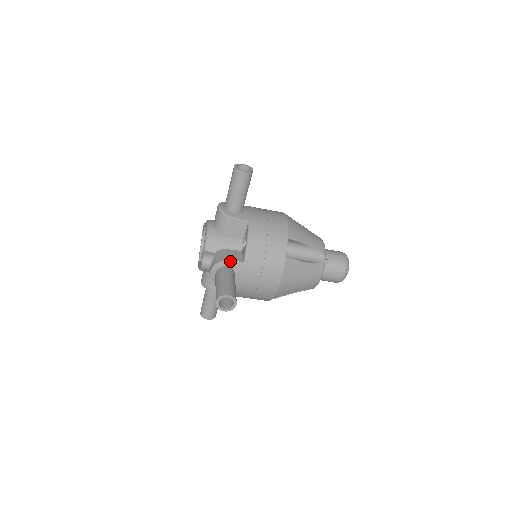
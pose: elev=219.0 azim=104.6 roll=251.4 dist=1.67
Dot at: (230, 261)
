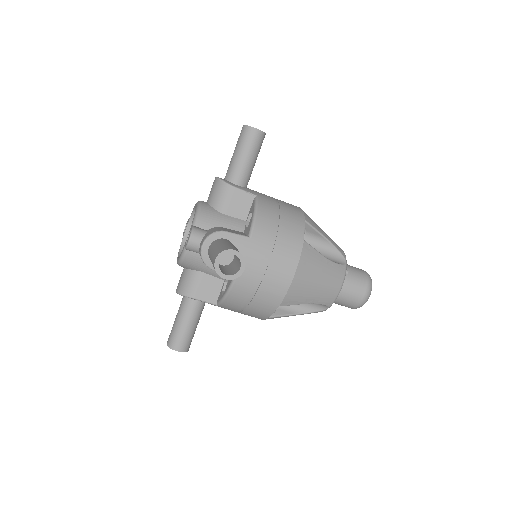
Dot at: (231, 232)
